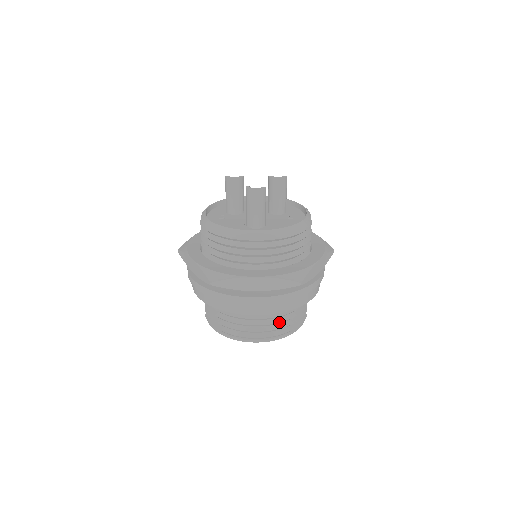
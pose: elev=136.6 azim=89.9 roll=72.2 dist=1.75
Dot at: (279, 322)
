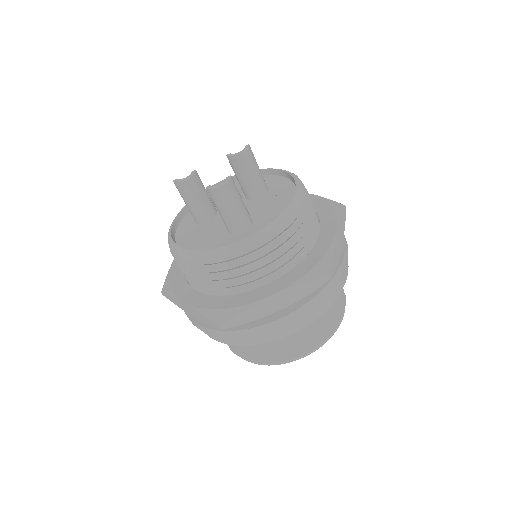
Dot at: (320, 324)
